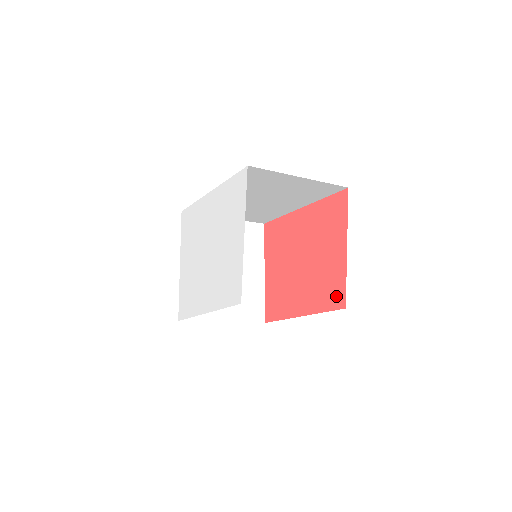
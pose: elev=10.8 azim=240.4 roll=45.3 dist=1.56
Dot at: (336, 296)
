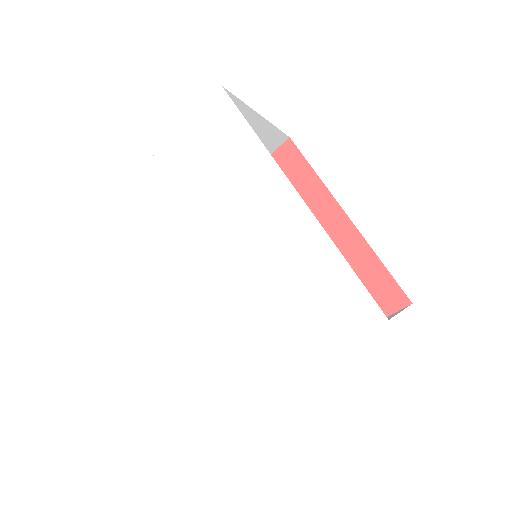
Dot at: occluded
